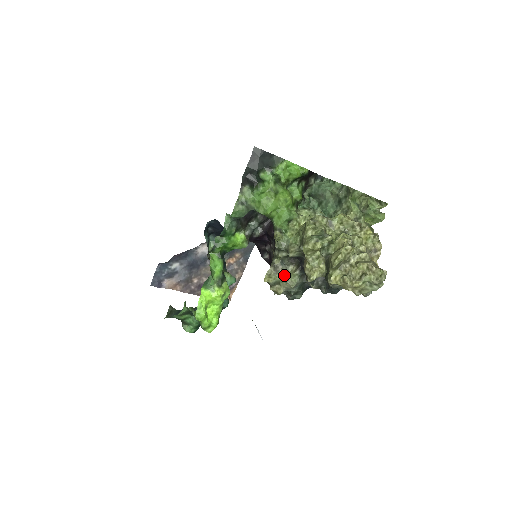
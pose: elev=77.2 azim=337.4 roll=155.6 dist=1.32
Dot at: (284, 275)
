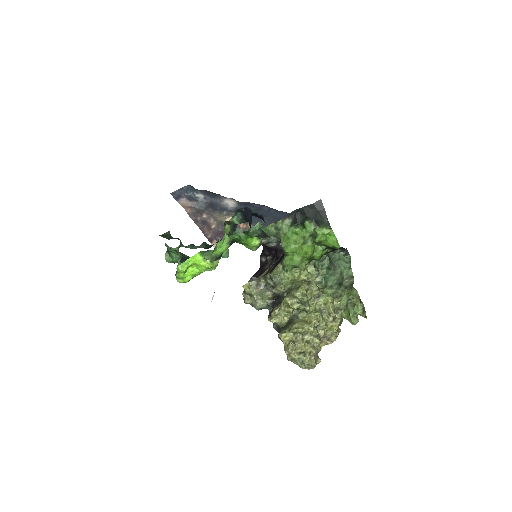
Dot at: (259, 294)
